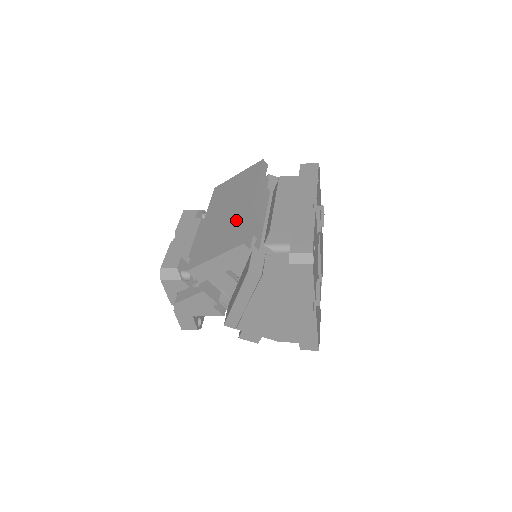
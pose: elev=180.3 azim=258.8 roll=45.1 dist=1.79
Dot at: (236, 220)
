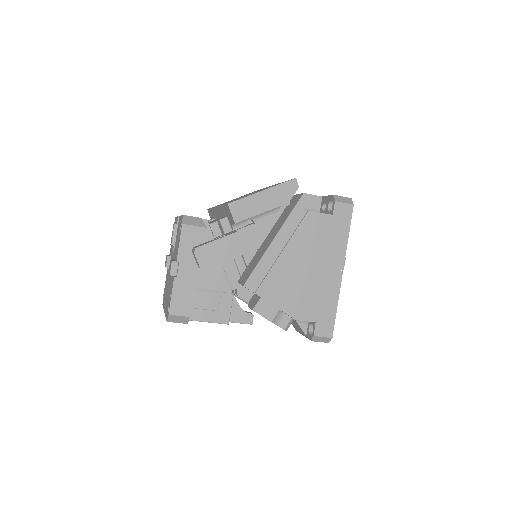
Dot at: occluded
